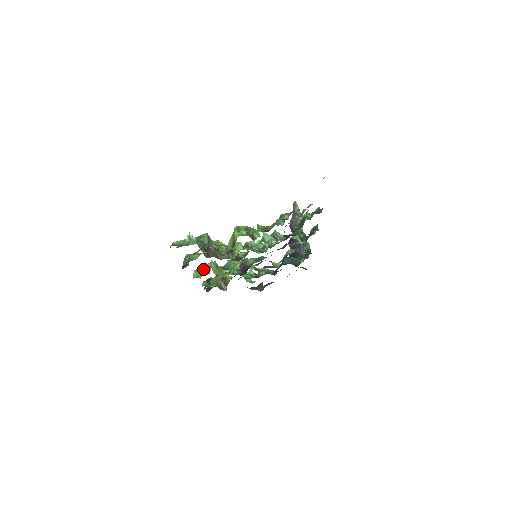
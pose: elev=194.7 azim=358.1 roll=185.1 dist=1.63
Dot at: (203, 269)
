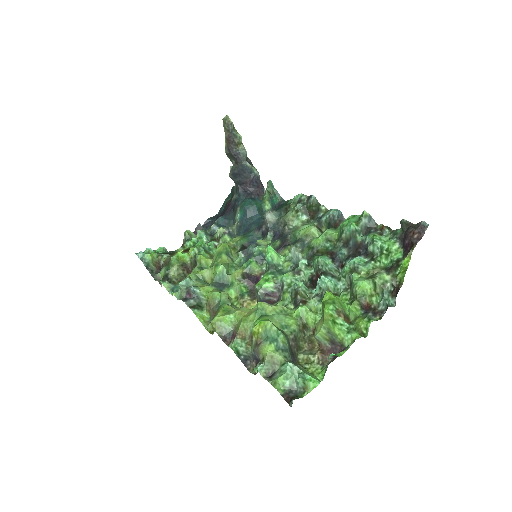
Dot at: (191, 296)
